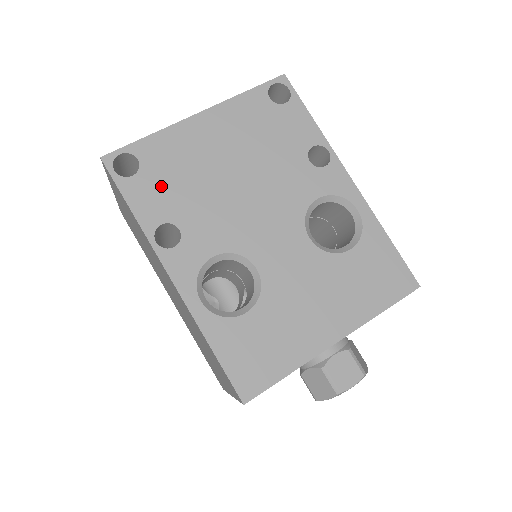
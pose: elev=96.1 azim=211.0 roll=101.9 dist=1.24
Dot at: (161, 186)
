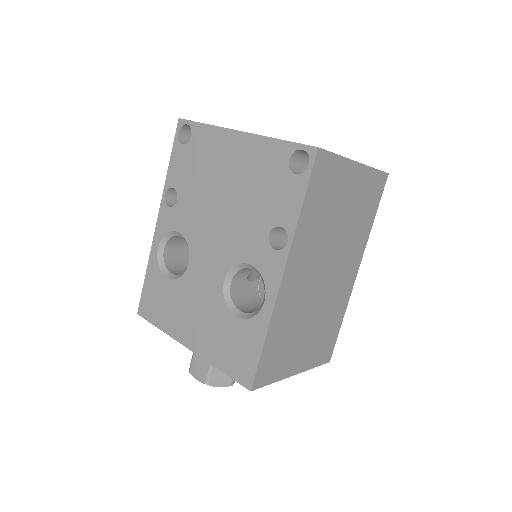
Dot at: (188, 164)
